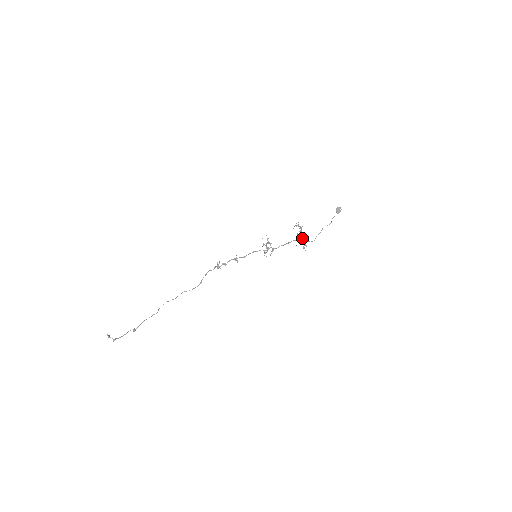
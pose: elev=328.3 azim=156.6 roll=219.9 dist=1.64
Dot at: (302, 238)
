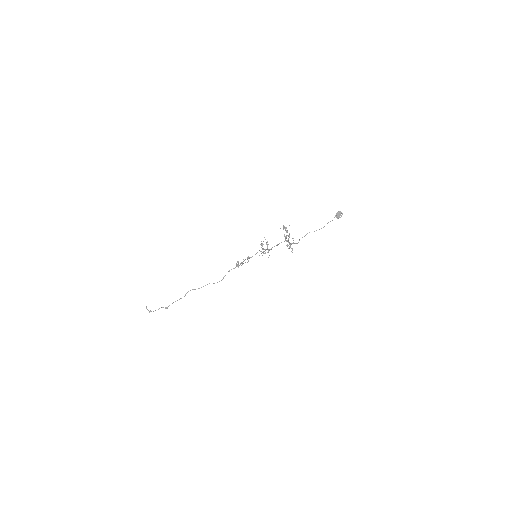
Dot at: (287, 240)
